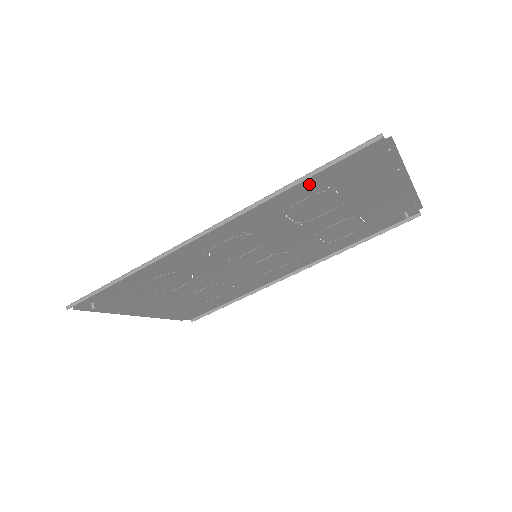
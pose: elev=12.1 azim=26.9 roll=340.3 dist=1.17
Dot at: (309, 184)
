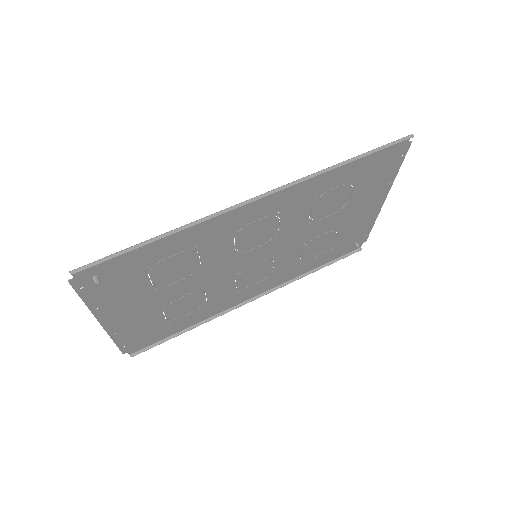
Dot at: (350, 169)
